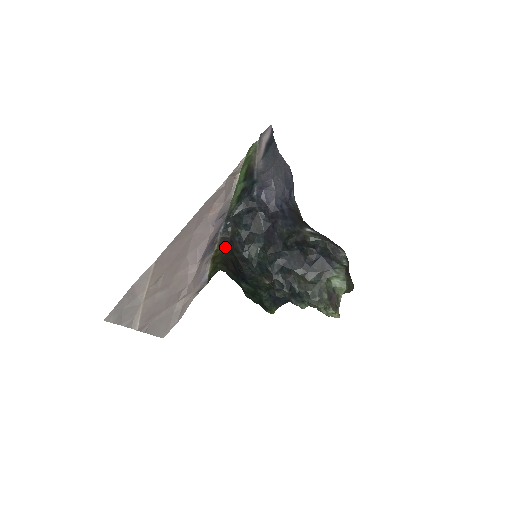
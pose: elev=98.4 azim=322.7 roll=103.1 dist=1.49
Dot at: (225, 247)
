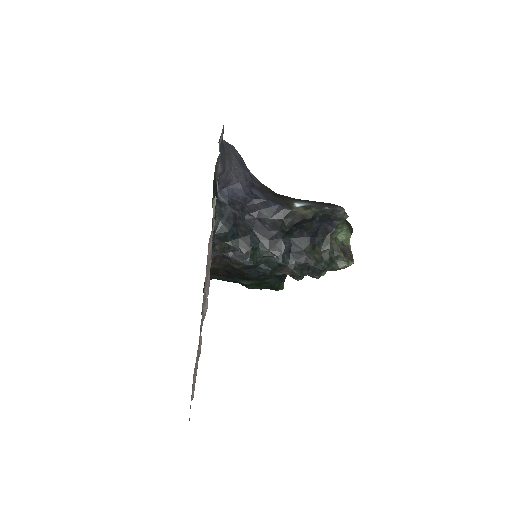
Dot at: (217, 264)
